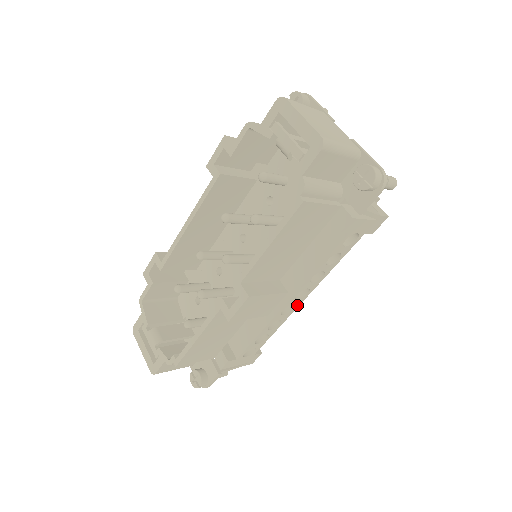
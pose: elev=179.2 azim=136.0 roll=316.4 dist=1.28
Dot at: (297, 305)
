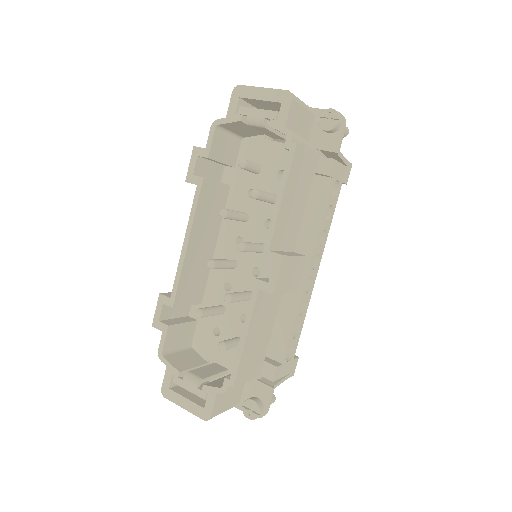
Dot at: (314, 279)
